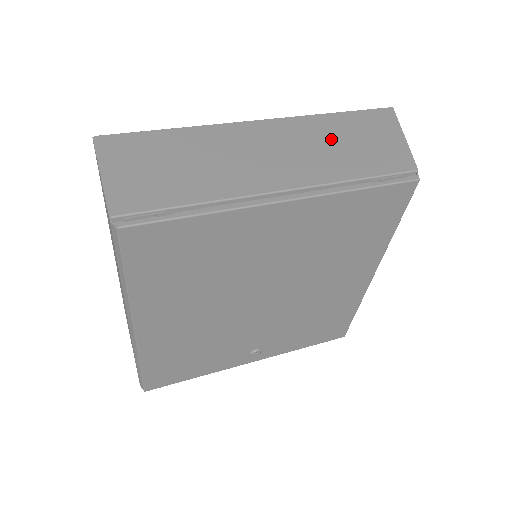
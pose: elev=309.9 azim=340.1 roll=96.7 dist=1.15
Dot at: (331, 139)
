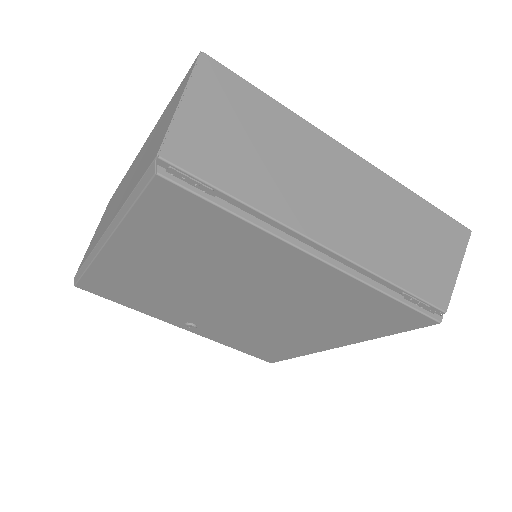
Dot at: (401, 224)
